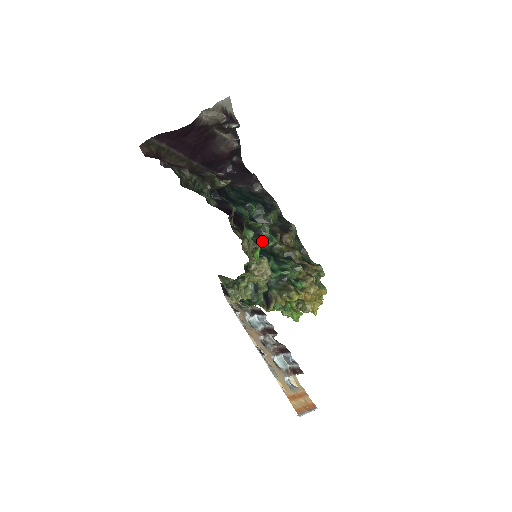
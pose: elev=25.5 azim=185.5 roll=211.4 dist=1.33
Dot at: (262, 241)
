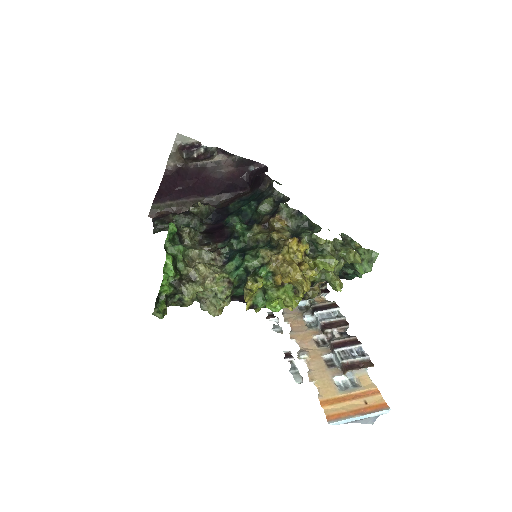
Dot at: (236, 242)
